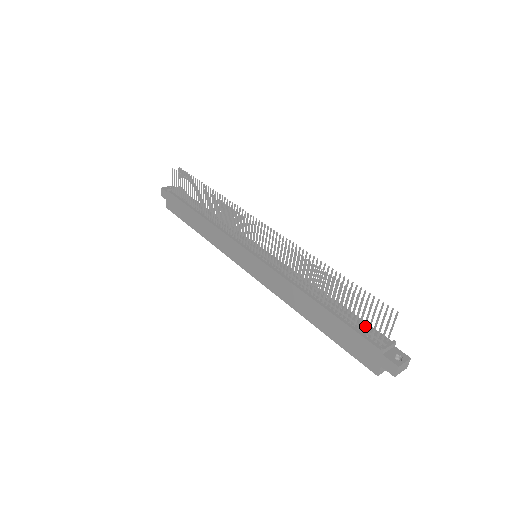
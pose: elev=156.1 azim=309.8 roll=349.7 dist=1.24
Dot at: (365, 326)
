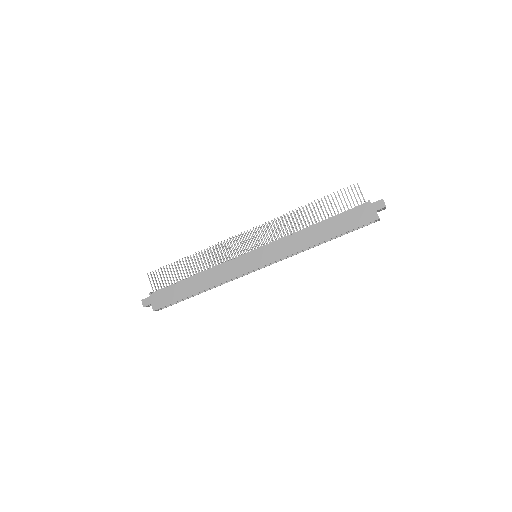
Dot at: occluded
